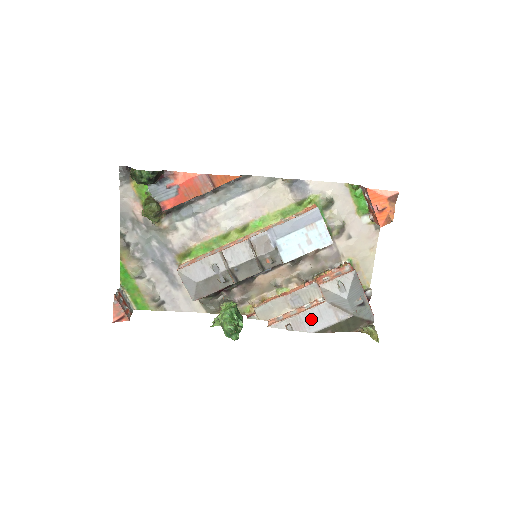
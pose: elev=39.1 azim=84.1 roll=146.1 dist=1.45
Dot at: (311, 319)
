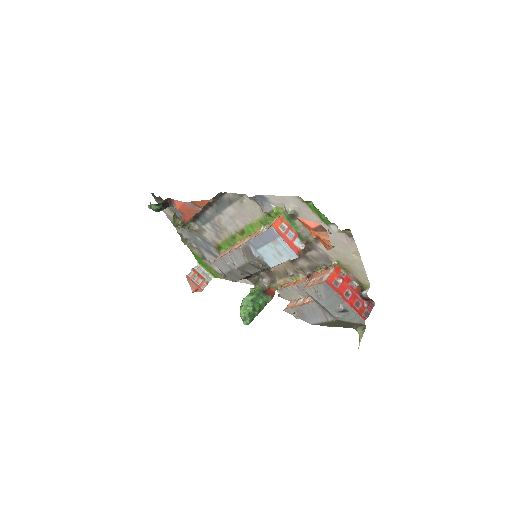
Dot at: (308, 313)
